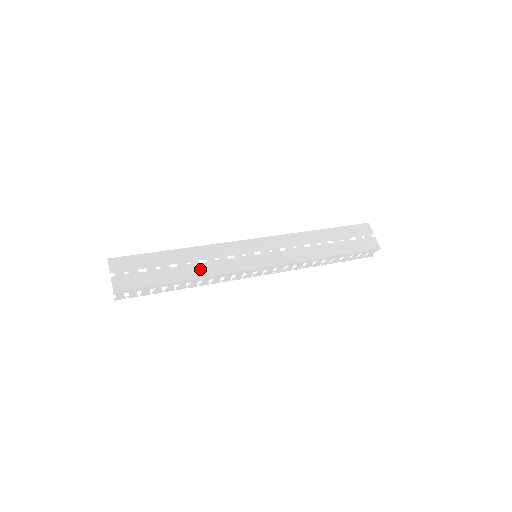
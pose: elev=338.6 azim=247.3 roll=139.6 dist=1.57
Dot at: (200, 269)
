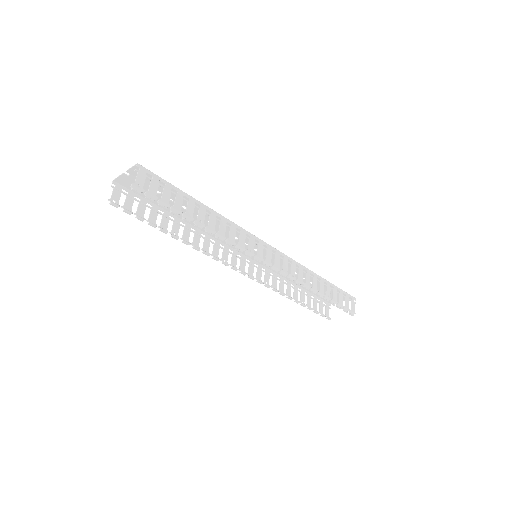
Dot at: occluded
